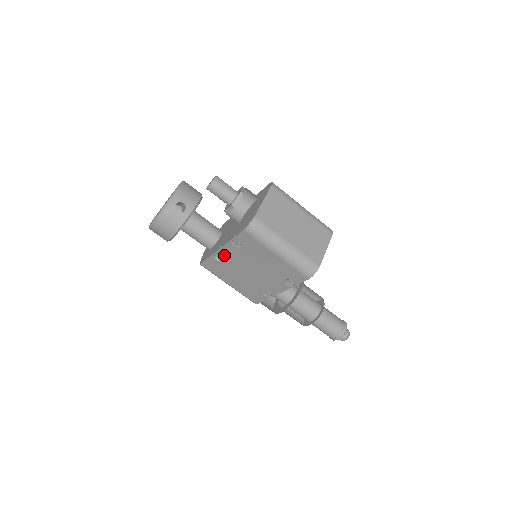
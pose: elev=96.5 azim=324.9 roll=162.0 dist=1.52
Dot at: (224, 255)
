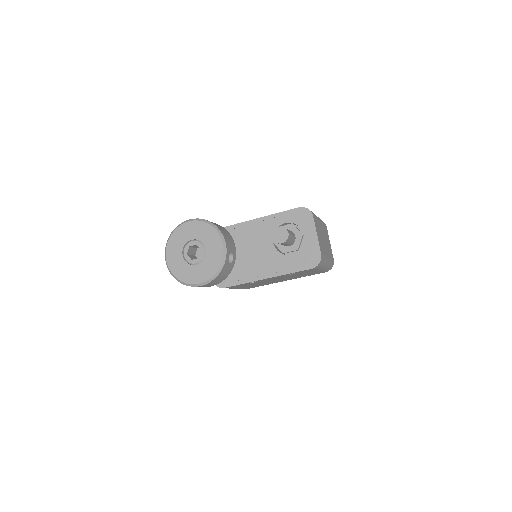
Dot at: (263, 280)
